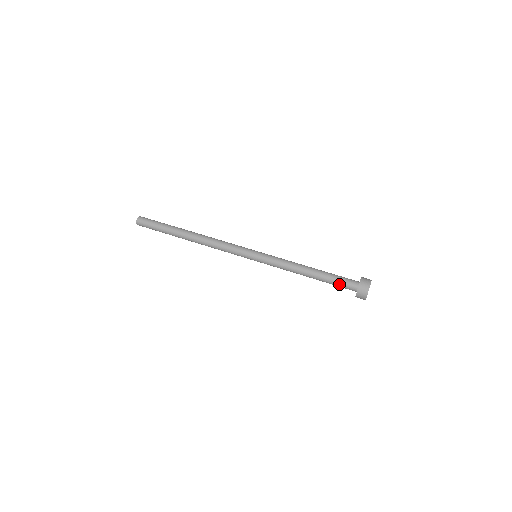
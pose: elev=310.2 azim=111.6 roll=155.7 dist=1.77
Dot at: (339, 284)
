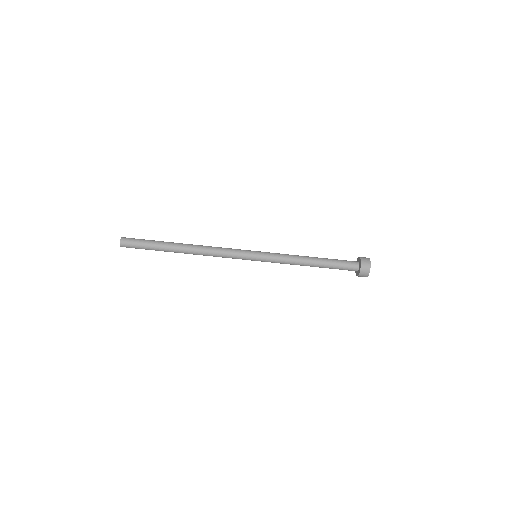
Dot at: (341, 269)
